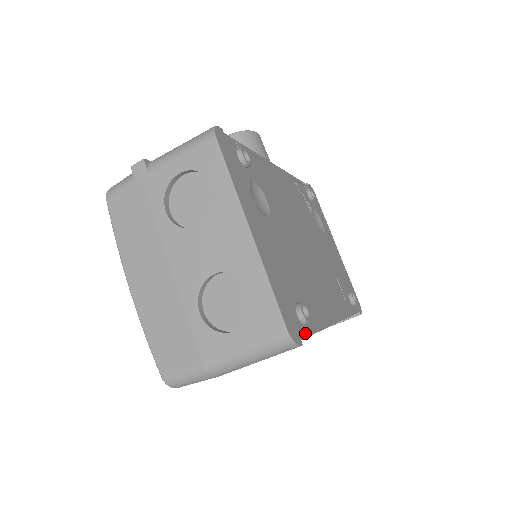
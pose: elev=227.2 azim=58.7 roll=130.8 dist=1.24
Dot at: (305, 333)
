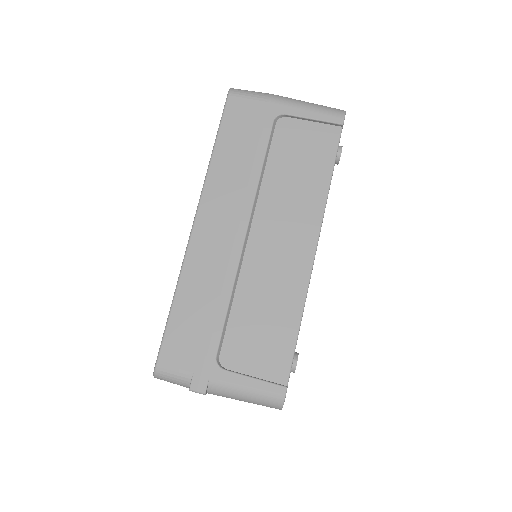
Dot at: (339, 142)
